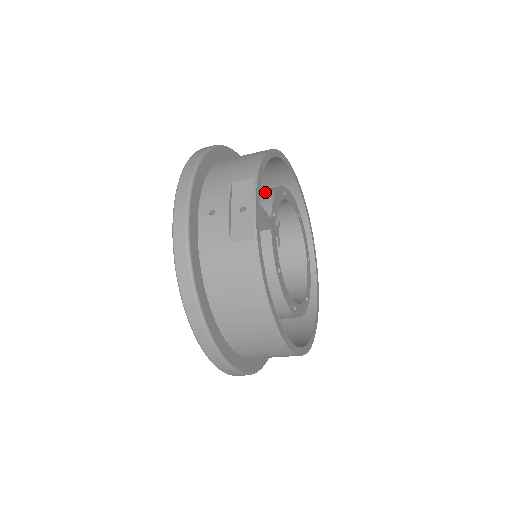
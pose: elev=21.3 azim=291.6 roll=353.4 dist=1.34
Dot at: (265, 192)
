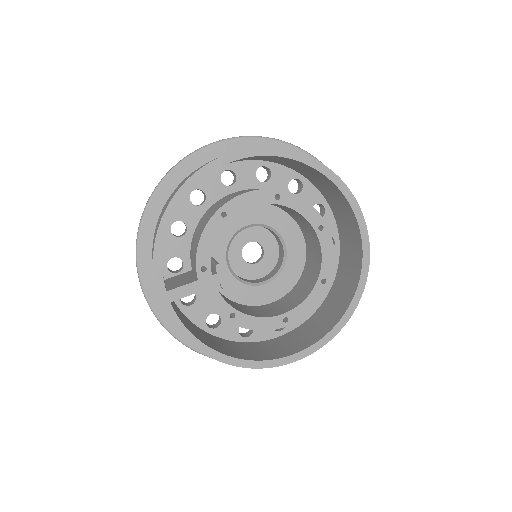
Dot at: (199, 233)
